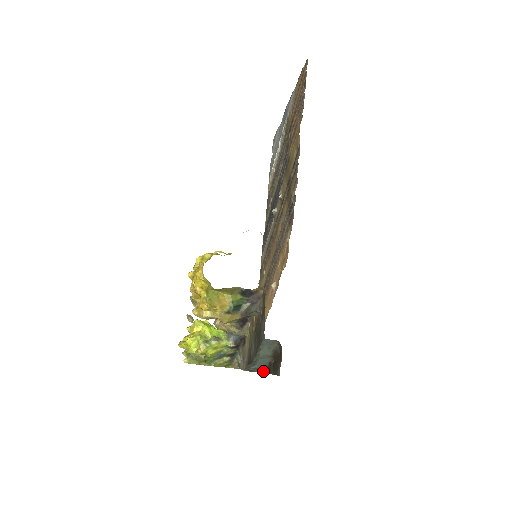
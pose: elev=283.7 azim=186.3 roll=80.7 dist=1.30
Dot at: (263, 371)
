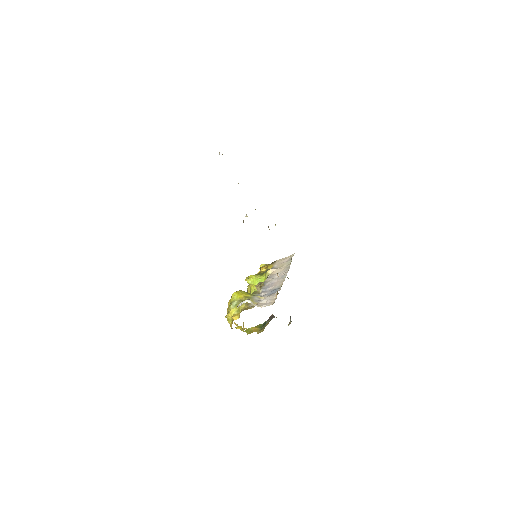
Dot at: occluded
